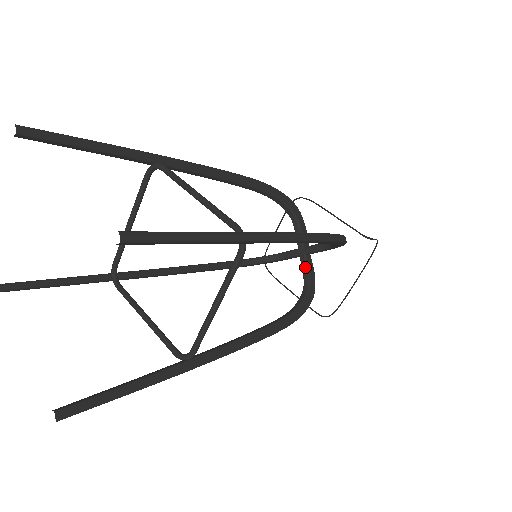
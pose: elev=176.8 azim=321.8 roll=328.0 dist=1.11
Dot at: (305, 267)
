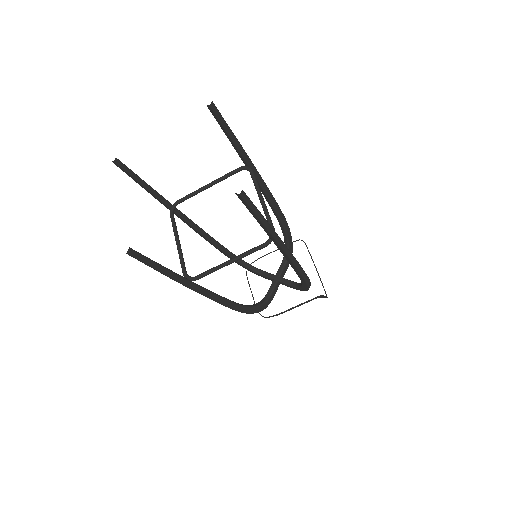
Dot at: (286, 281)
